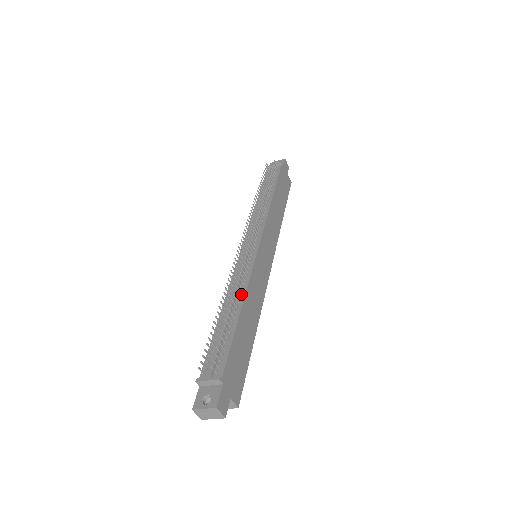
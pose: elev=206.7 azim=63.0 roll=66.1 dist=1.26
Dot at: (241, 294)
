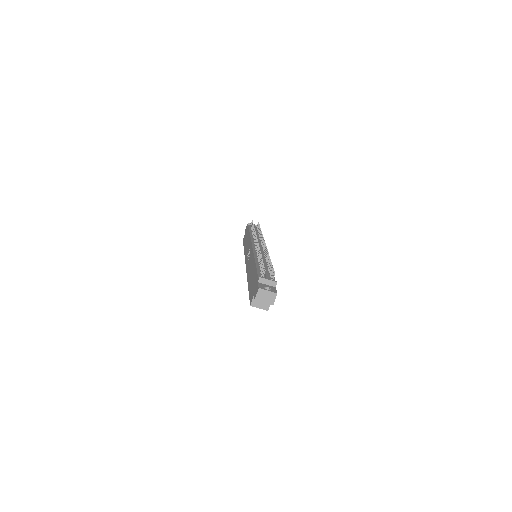
Dot at: occluded
